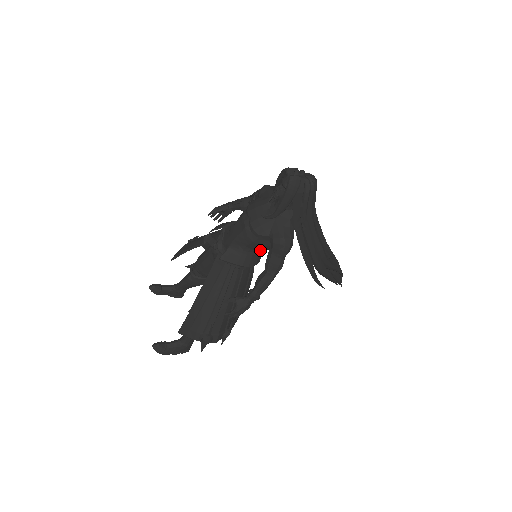
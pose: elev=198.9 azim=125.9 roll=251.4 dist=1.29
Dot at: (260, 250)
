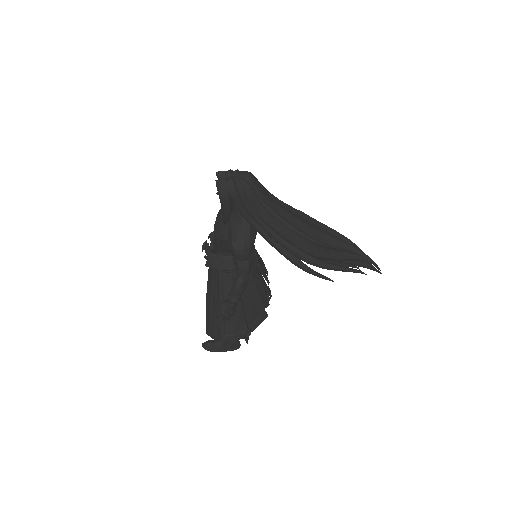
Dot at: occluded
